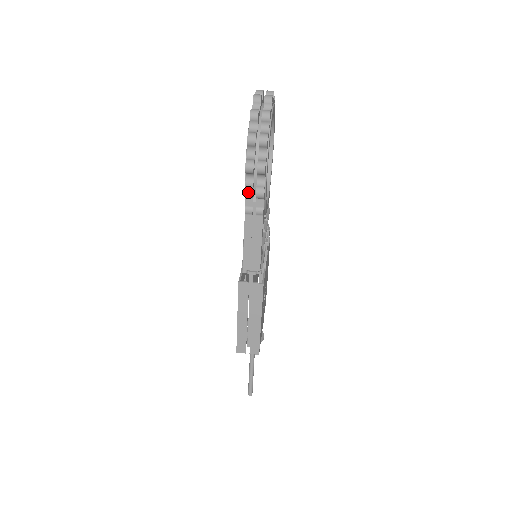
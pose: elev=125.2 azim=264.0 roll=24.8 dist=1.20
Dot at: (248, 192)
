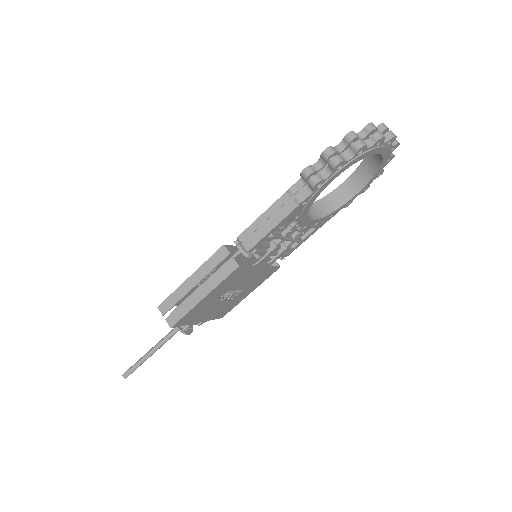
Dot at: (307, 171)
